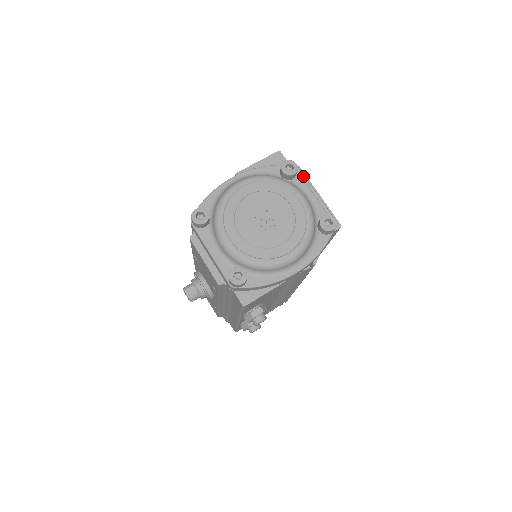
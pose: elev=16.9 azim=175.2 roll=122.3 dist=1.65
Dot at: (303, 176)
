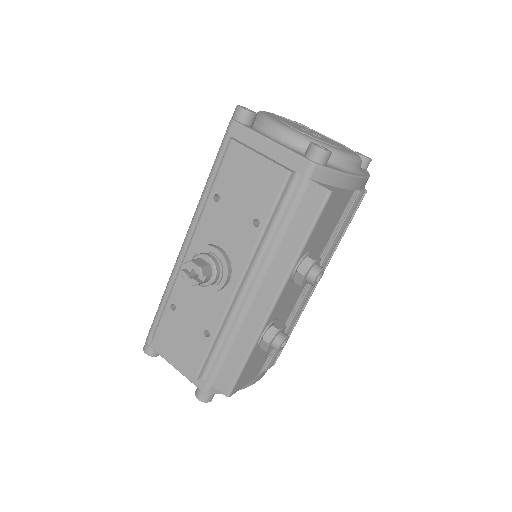
Dot at: occluded
